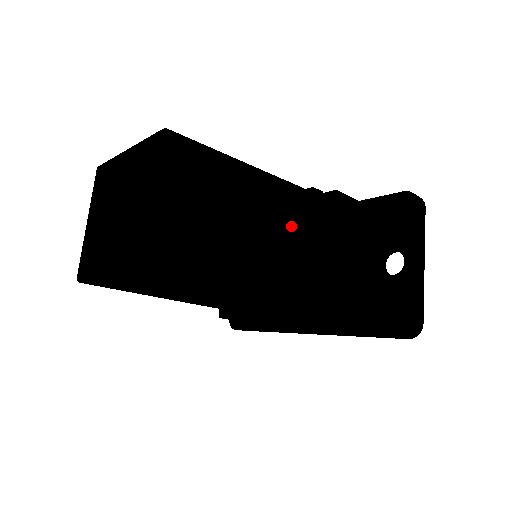
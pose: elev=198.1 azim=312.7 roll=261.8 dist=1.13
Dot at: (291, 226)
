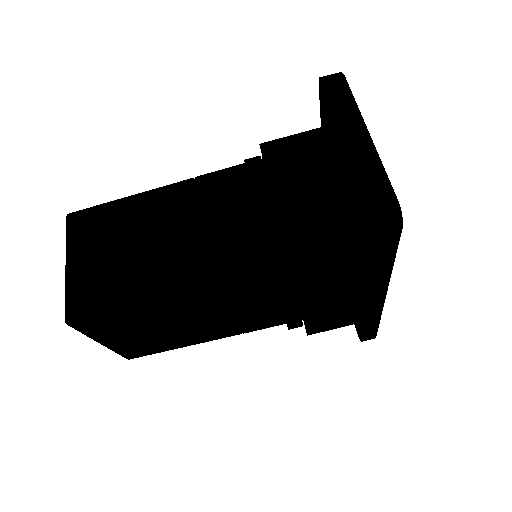
Dot at: (215, 209)
